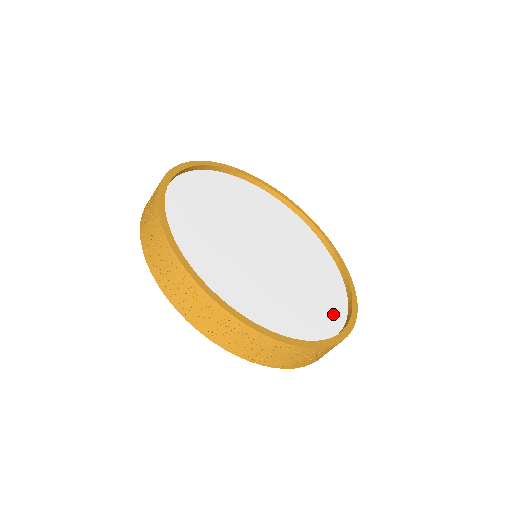
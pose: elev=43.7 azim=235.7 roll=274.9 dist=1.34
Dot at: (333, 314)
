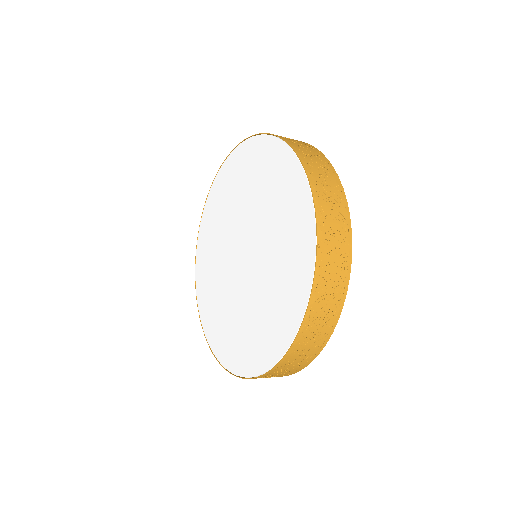
Dot at: occluded
